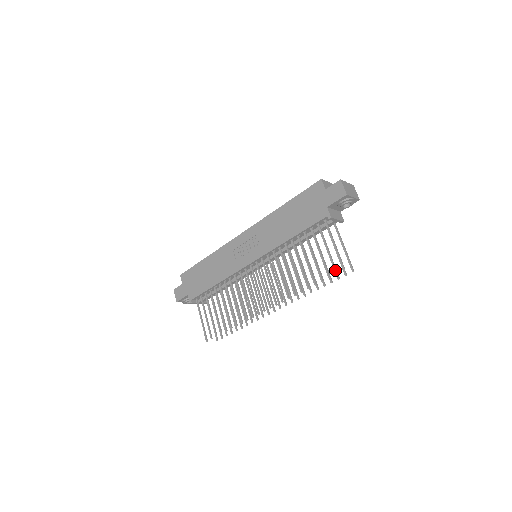
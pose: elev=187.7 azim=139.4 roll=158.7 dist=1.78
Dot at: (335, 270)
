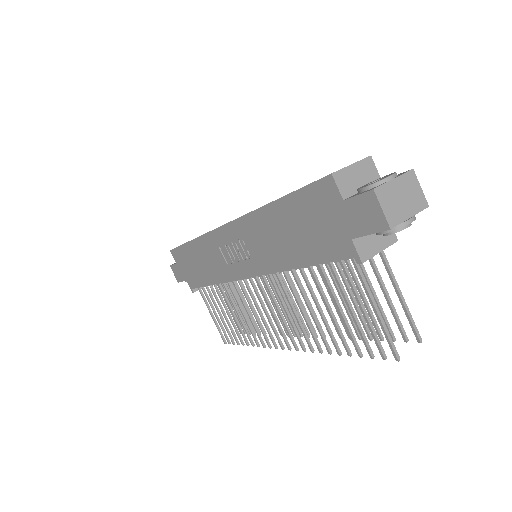
Dot at: (381, 353)
